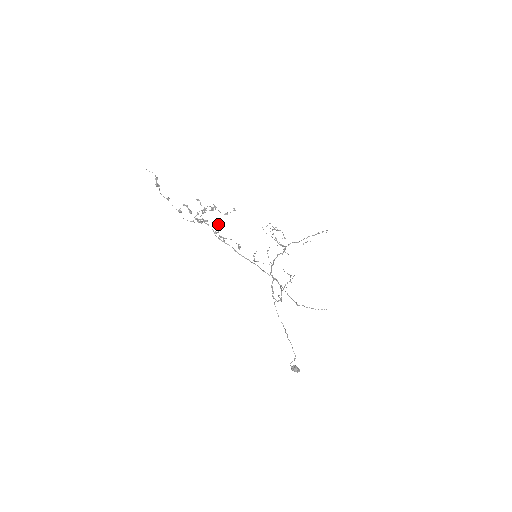
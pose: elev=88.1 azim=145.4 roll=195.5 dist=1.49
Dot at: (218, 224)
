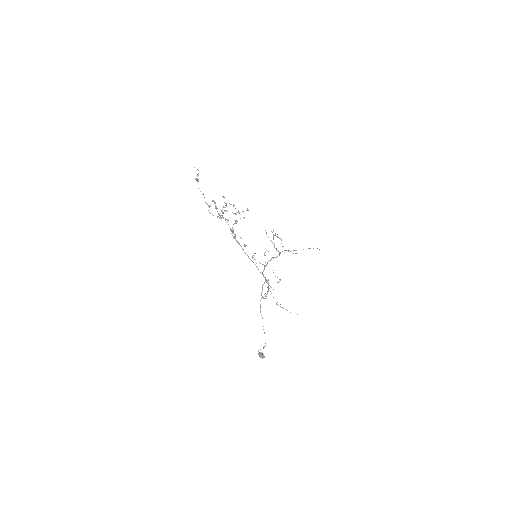
Dot at: (235, 223)
